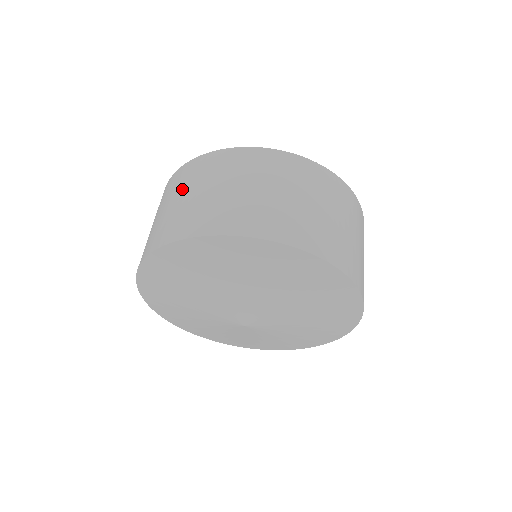
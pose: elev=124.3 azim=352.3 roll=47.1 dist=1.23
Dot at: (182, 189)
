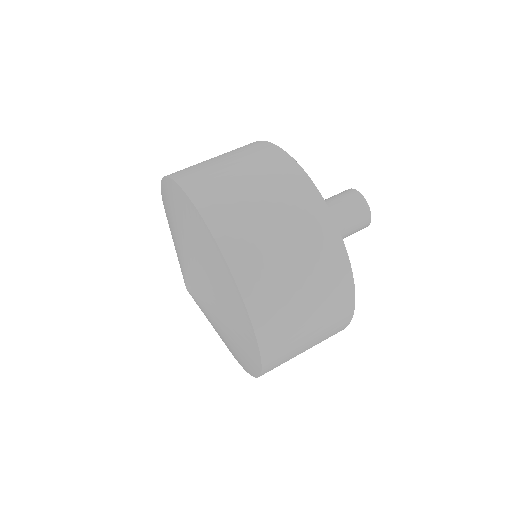
Dot at: (233, 155)
